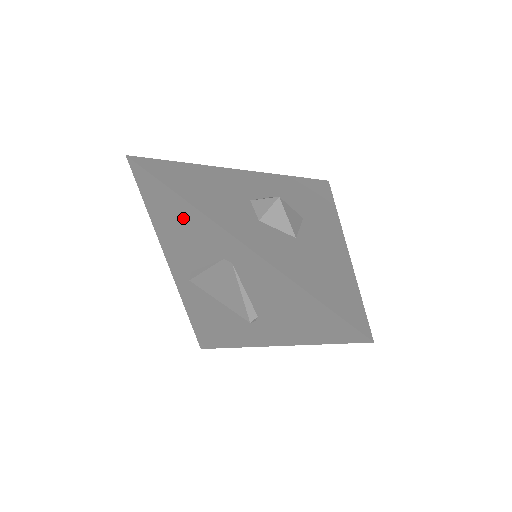
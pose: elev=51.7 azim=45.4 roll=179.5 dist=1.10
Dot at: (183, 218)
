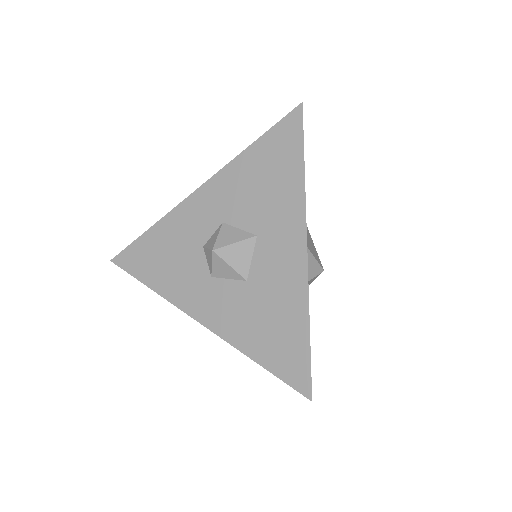
Dot at: occluded
